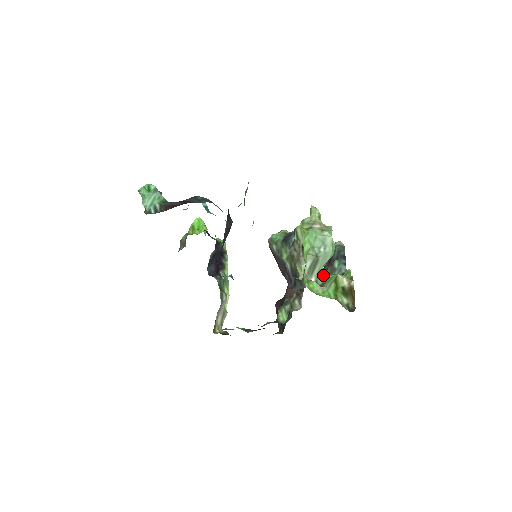
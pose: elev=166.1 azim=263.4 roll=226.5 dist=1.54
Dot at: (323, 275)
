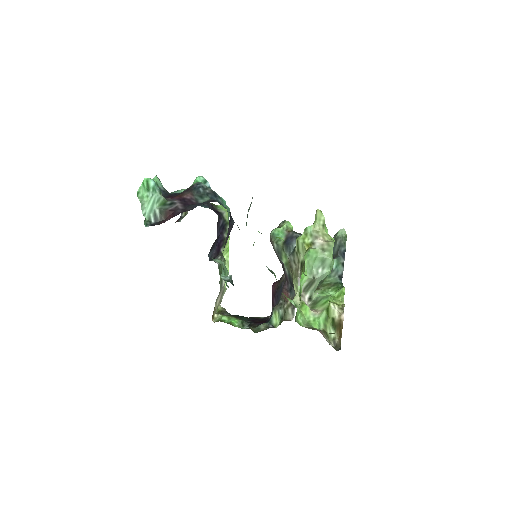
Dot at: occluded
